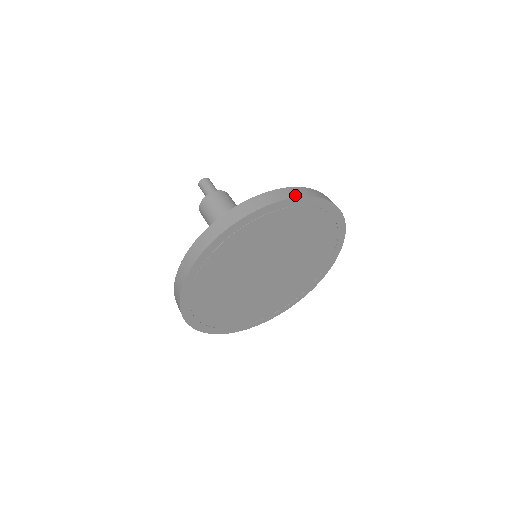
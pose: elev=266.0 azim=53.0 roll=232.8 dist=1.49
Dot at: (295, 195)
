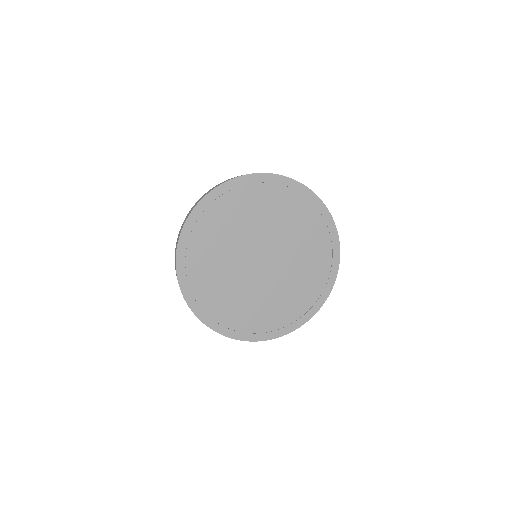
Dot at: (232, 178)
